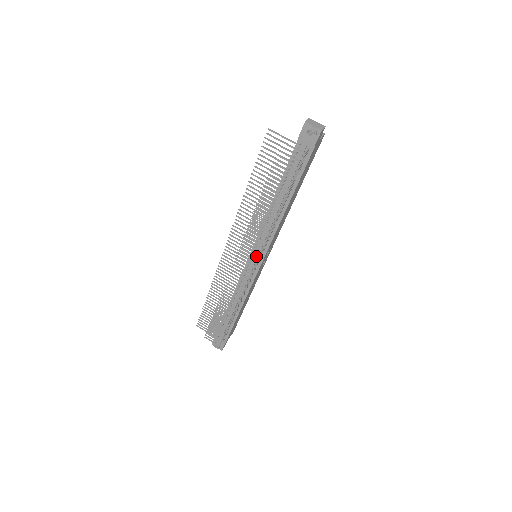
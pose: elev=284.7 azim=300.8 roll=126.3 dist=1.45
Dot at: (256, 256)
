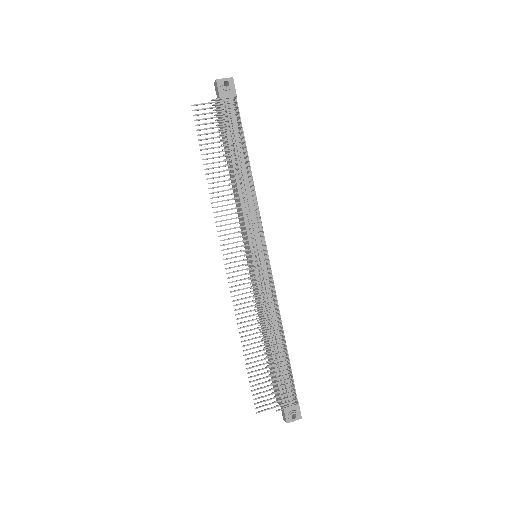
Dot at: (261, 237)
